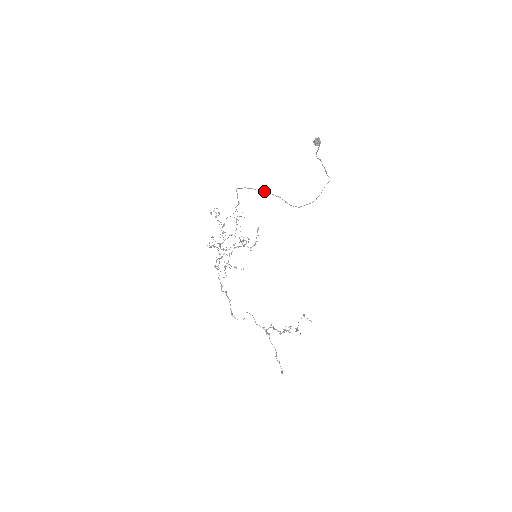
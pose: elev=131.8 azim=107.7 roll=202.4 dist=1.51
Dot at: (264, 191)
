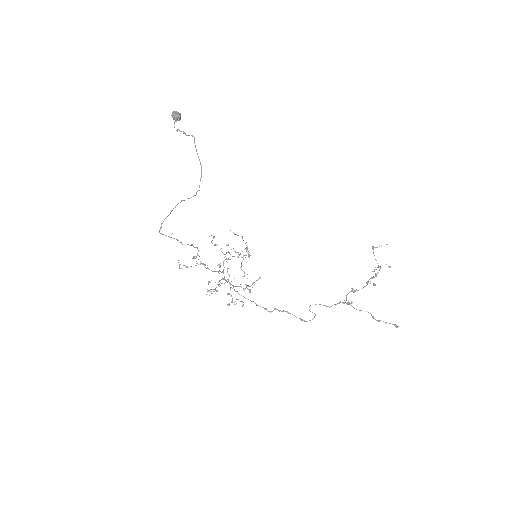
Dot at: (171, 210)
